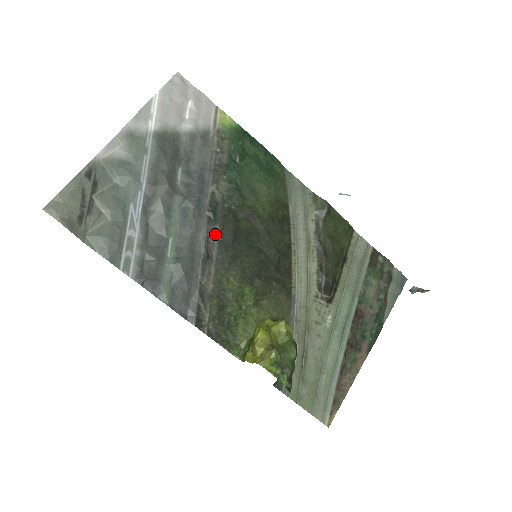
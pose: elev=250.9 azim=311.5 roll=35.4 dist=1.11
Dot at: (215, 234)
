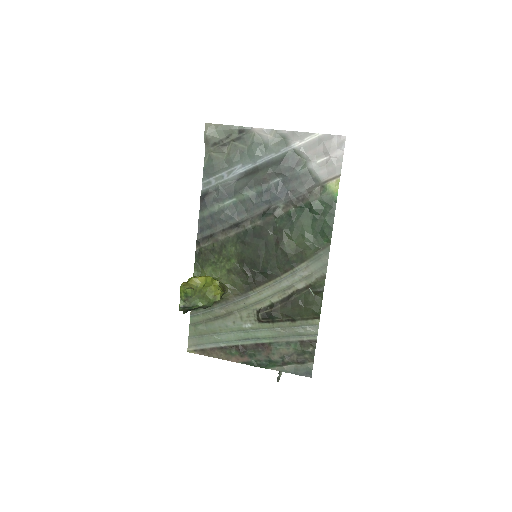
Dot at: (254, 223)
